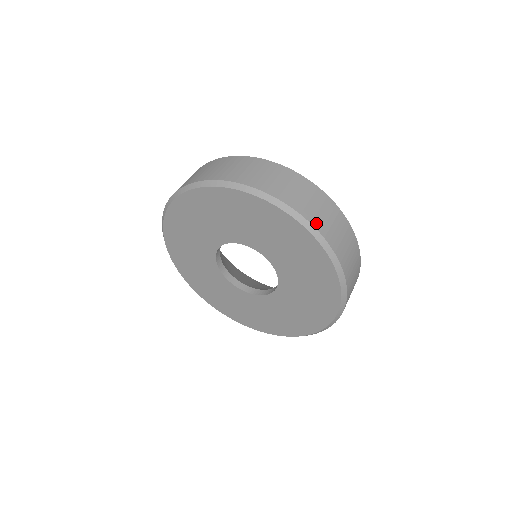
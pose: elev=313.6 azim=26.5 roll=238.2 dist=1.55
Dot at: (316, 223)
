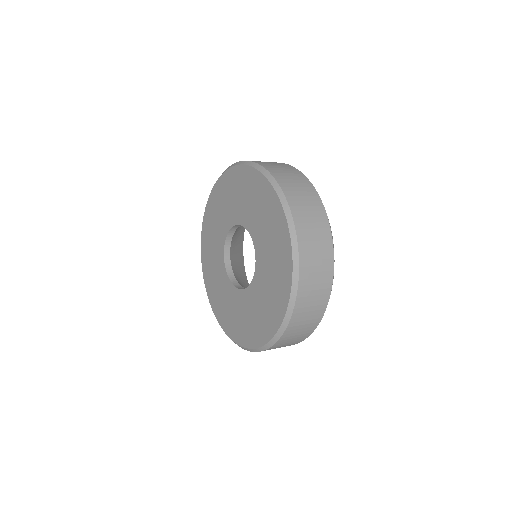
Dot at: (278, 178)
